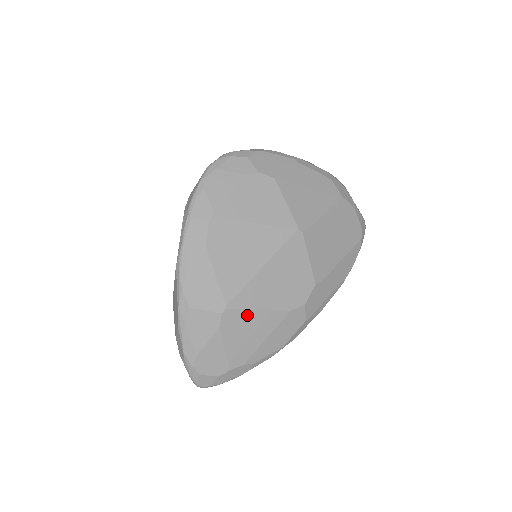
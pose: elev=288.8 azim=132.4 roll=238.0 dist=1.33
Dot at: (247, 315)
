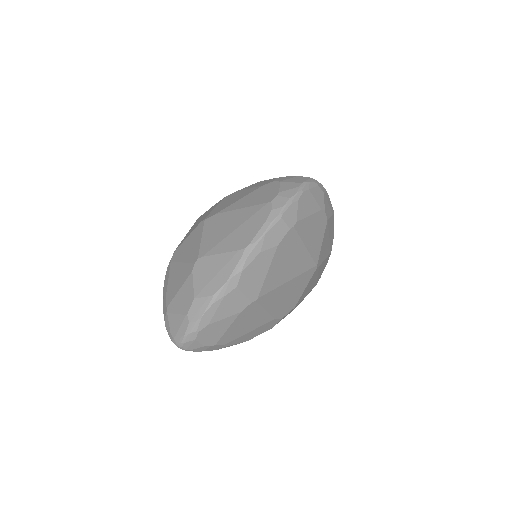
Dot at: (258, 311)
